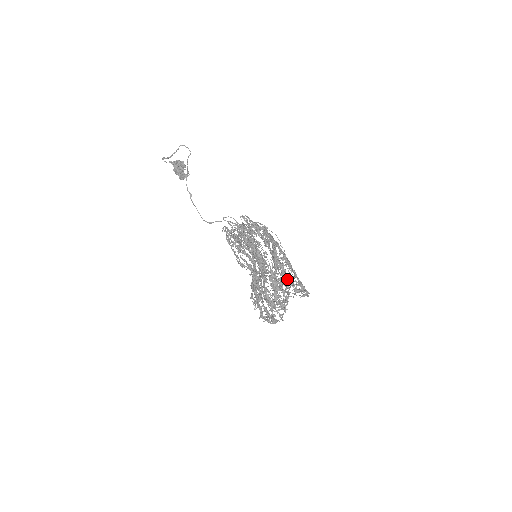
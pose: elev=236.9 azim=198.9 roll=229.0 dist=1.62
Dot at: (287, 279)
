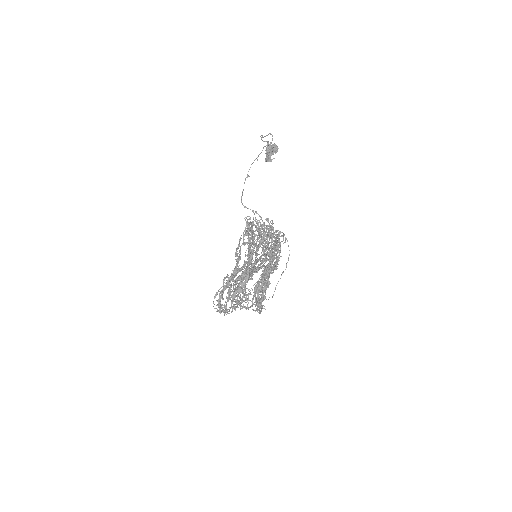
Dot at: (259, 290)
